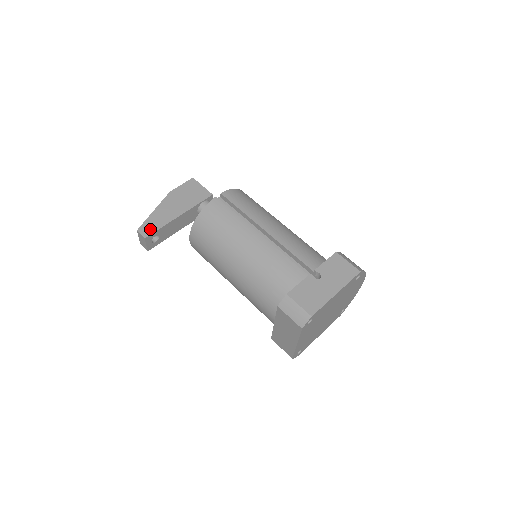
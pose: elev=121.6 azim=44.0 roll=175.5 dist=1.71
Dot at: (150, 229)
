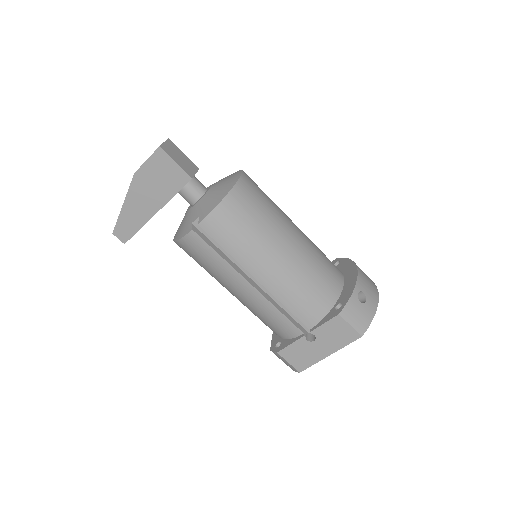
Dot at: (126, 232)
